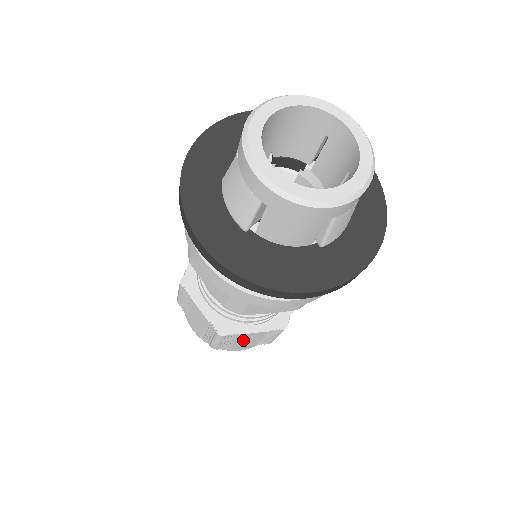
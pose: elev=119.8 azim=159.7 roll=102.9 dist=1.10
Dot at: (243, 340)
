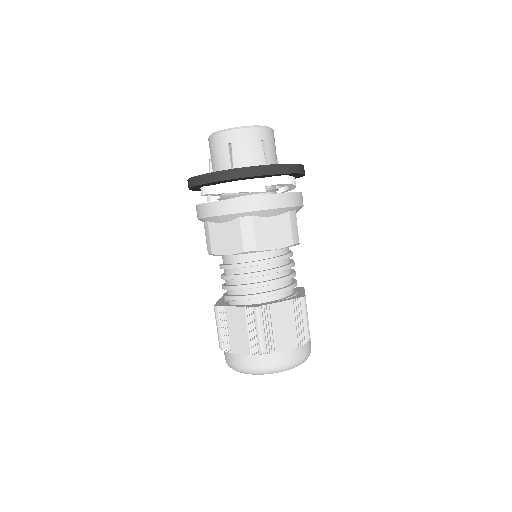
Dot at: (234, 328)
